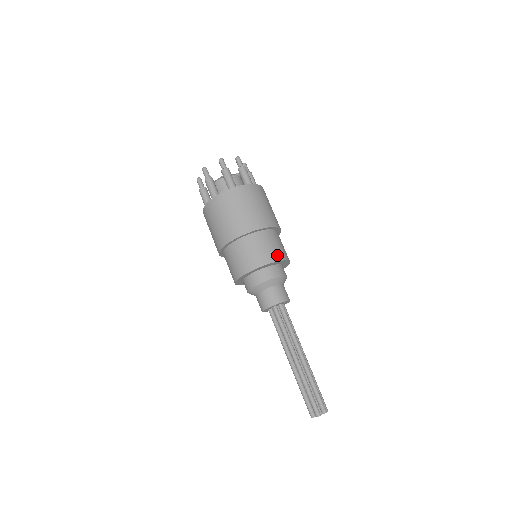
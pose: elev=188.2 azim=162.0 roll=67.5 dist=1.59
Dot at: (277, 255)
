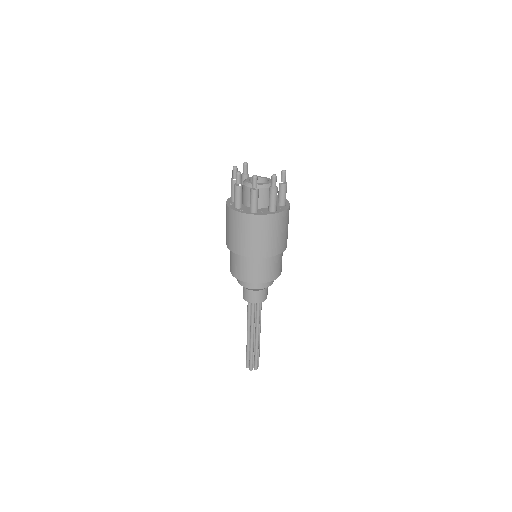
Dot at: (245, 277)
